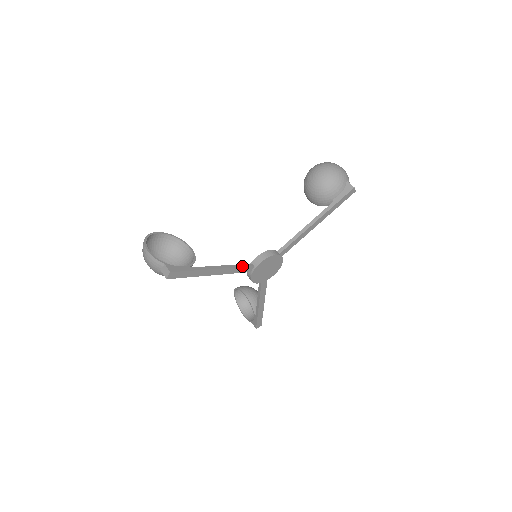
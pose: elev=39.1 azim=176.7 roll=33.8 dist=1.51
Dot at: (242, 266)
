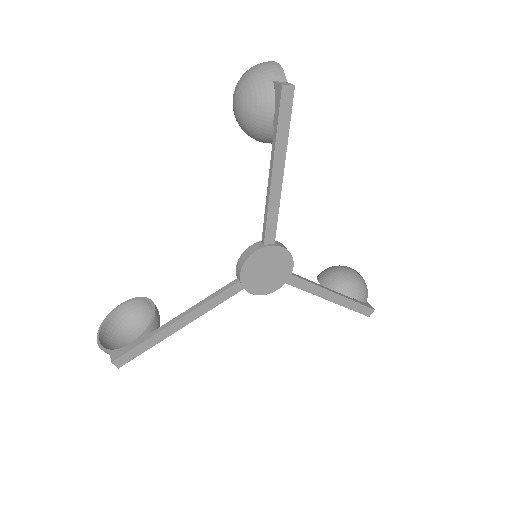
Dot at: (218, 293)
